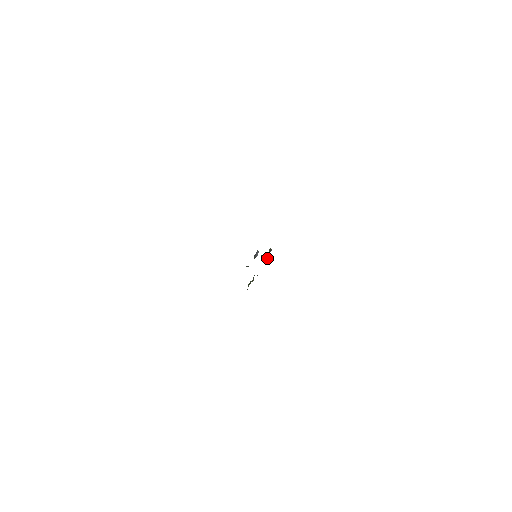
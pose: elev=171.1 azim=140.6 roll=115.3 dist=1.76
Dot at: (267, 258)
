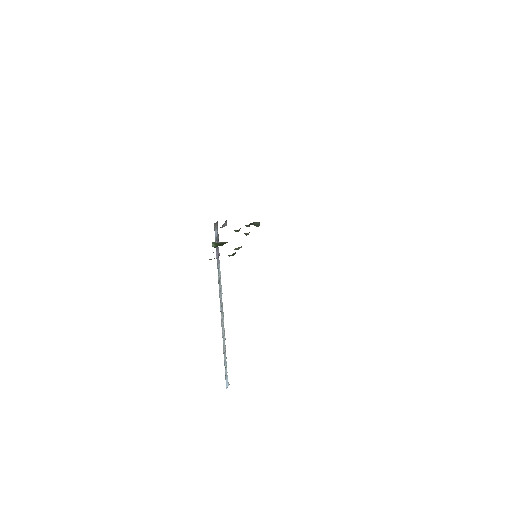
Dot at: occluded
